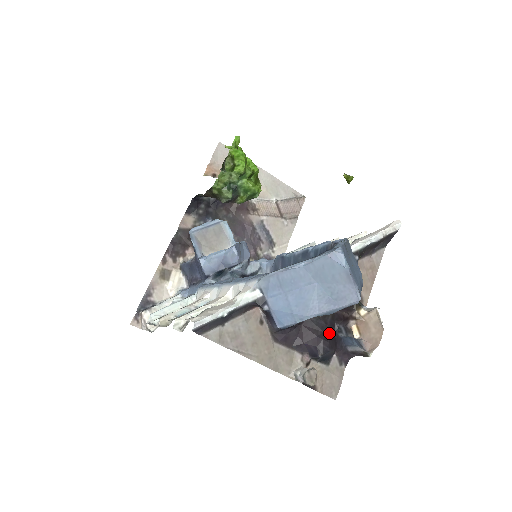
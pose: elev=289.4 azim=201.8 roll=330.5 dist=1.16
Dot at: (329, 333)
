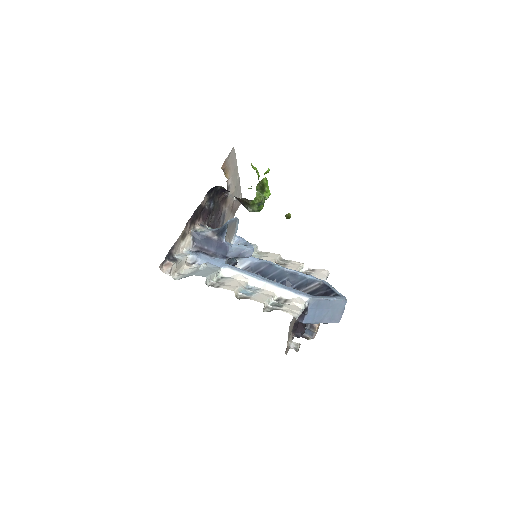
Dot at: (305, 326)
